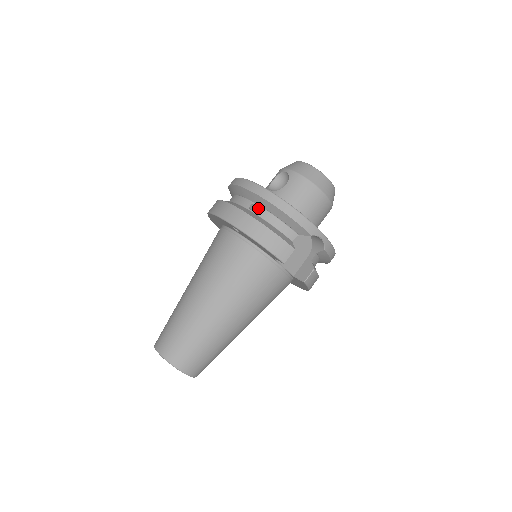
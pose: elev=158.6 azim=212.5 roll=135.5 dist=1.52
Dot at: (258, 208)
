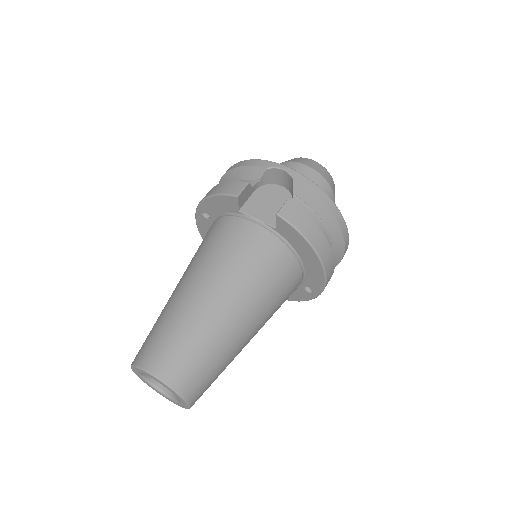
Dot at: occluded
